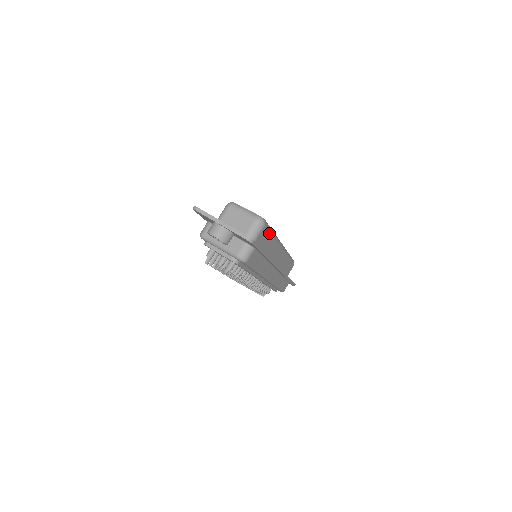
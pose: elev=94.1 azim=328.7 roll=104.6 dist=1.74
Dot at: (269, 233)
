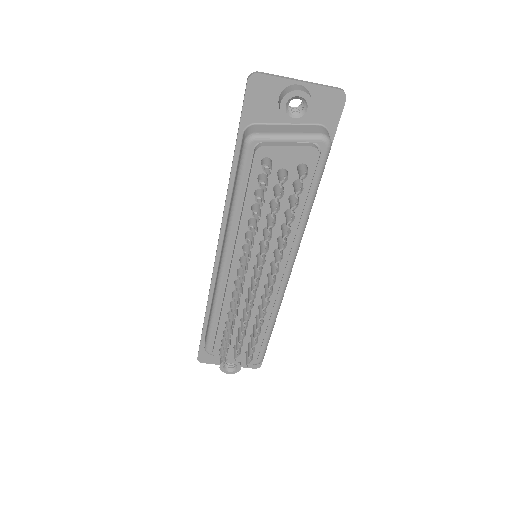
Dot at: occluded
